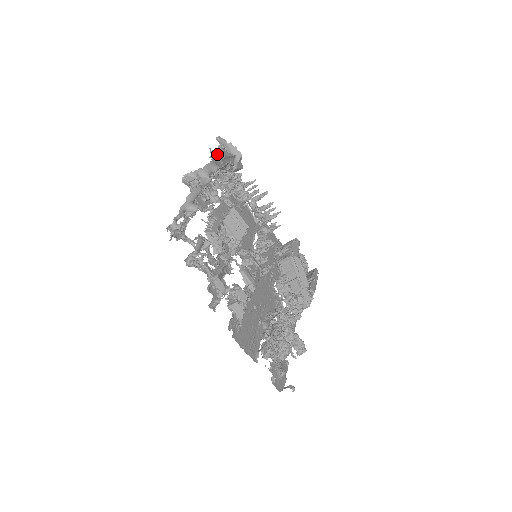
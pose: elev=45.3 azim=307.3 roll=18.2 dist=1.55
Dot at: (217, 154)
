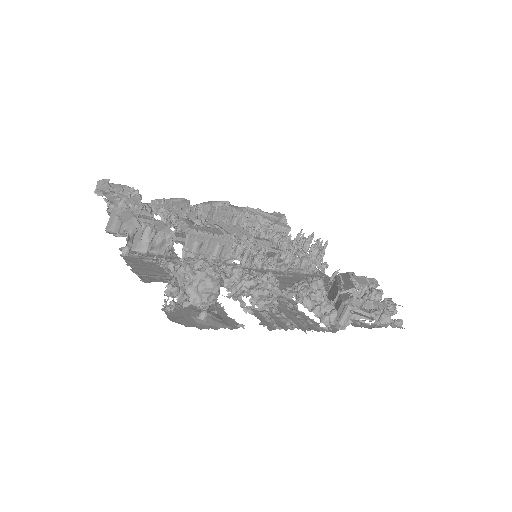
Dot at: occluded
